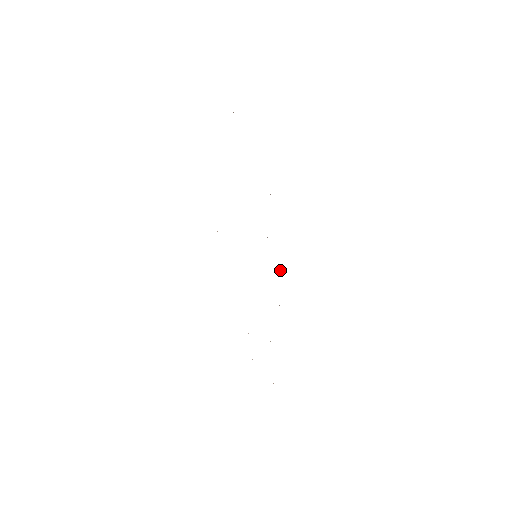
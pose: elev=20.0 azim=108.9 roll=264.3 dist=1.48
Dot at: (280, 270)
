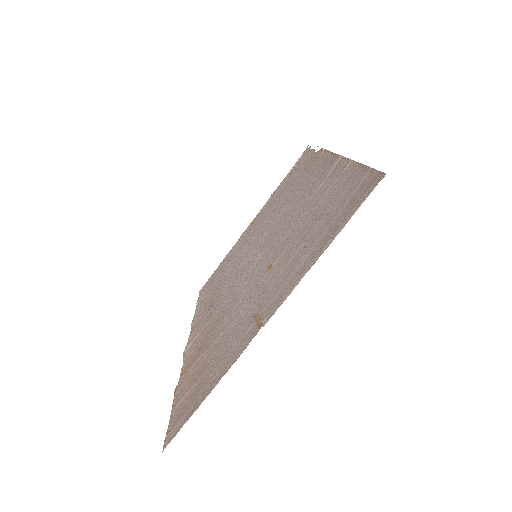
Dot at: occluded
